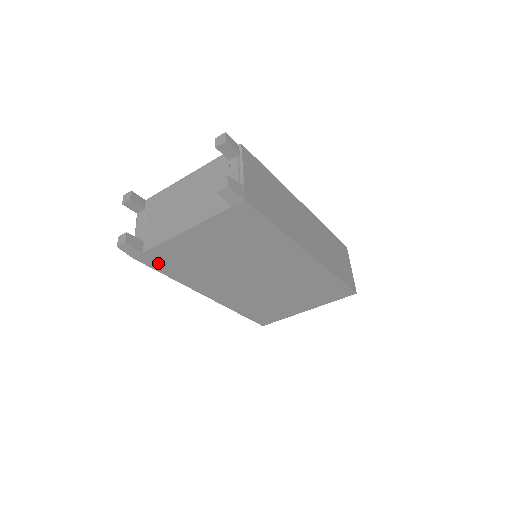
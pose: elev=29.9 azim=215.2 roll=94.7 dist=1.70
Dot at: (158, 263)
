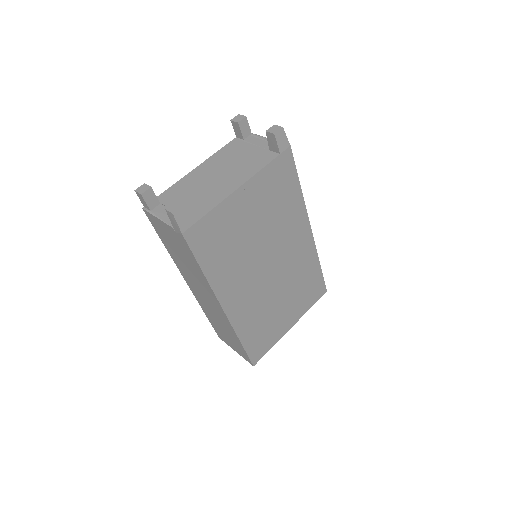
Dot at: (201, 244)
